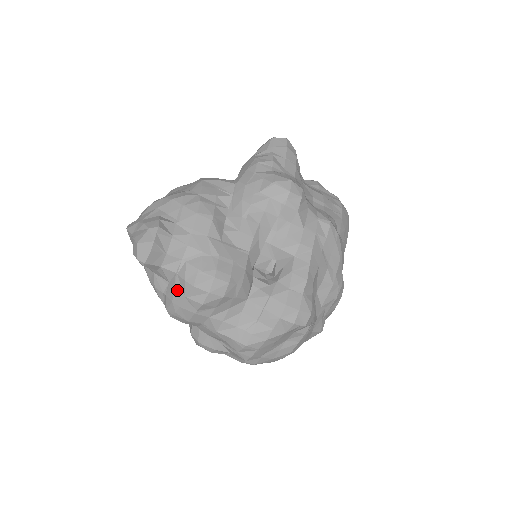
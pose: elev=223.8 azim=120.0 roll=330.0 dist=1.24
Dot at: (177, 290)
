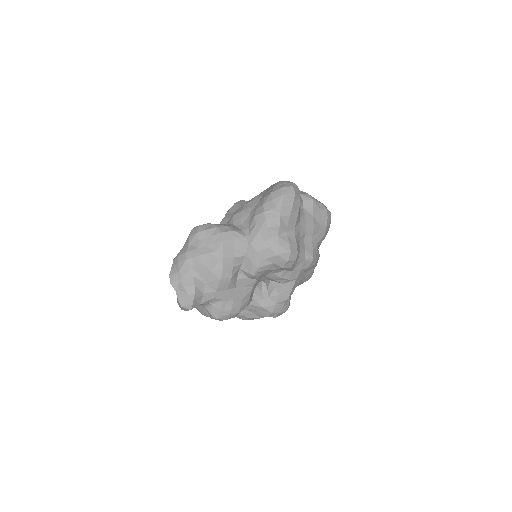
Dot at: (205, 313)
